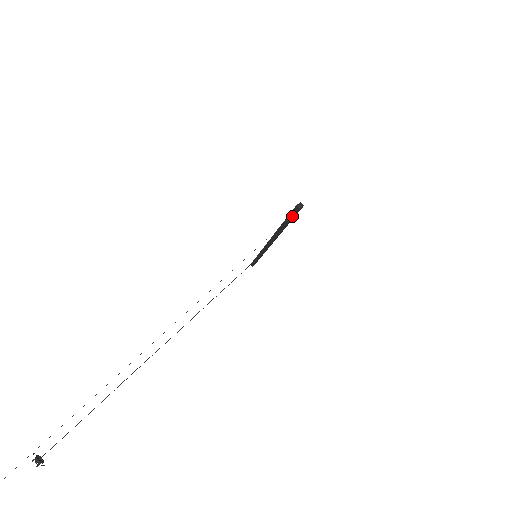
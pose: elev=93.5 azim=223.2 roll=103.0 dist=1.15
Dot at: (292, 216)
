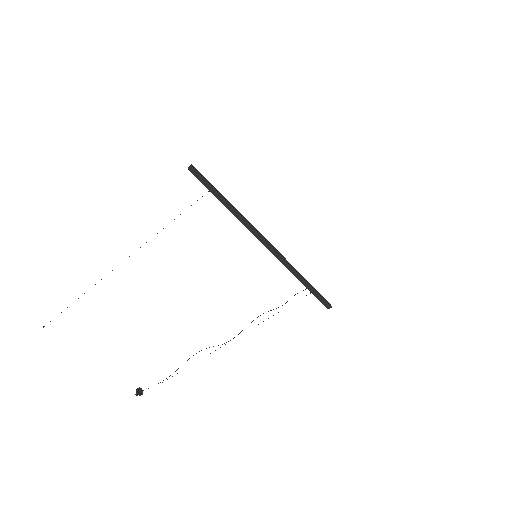
Dot at: (202, 183)
